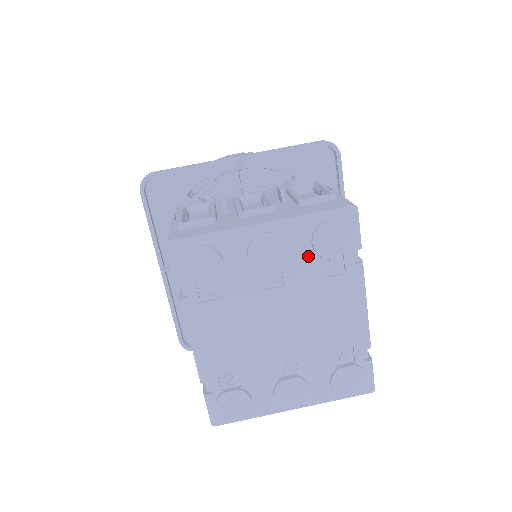
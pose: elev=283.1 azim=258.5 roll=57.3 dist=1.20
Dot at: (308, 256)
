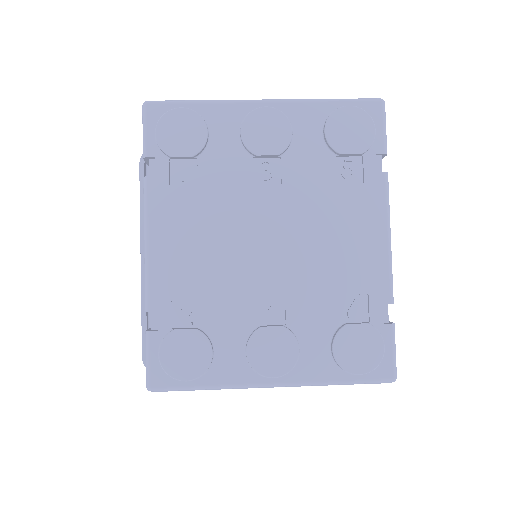
Dot at: (317, 149)
